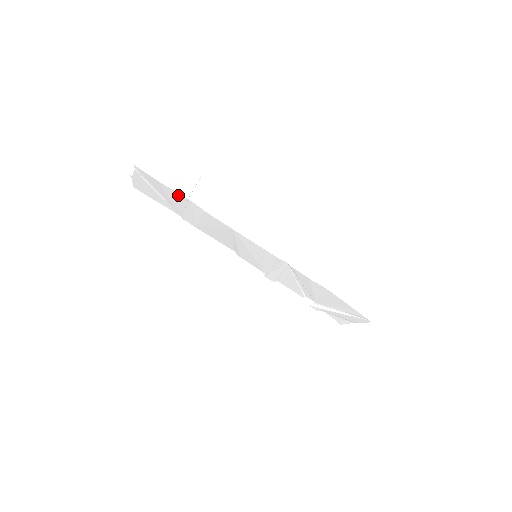
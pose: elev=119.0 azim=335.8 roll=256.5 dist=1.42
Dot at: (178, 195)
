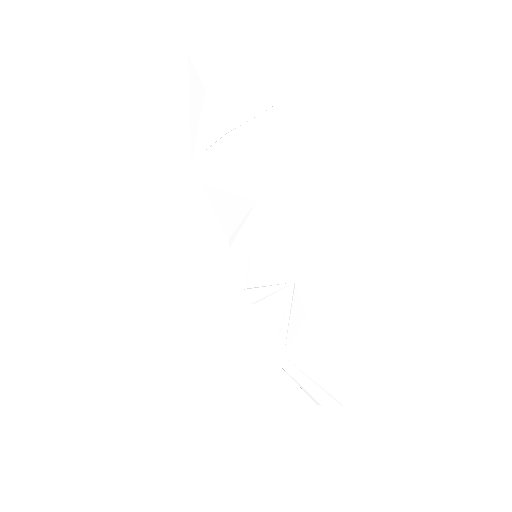
Dot at: (217, 122)
